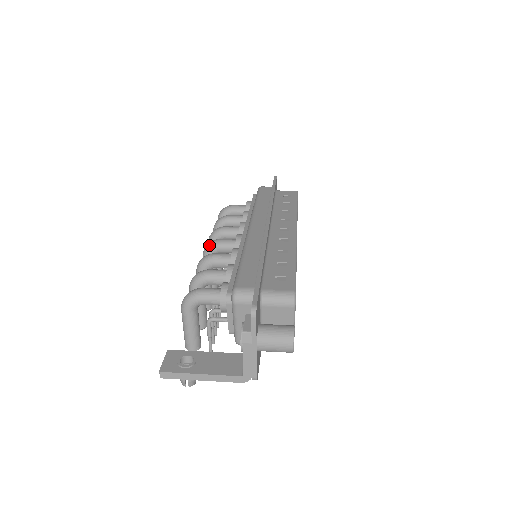
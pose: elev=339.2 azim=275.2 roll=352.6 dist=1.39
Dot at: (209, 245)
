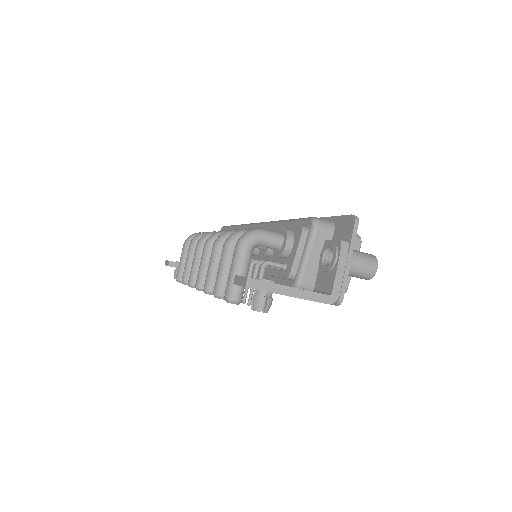
Dot at: (216, 233)
